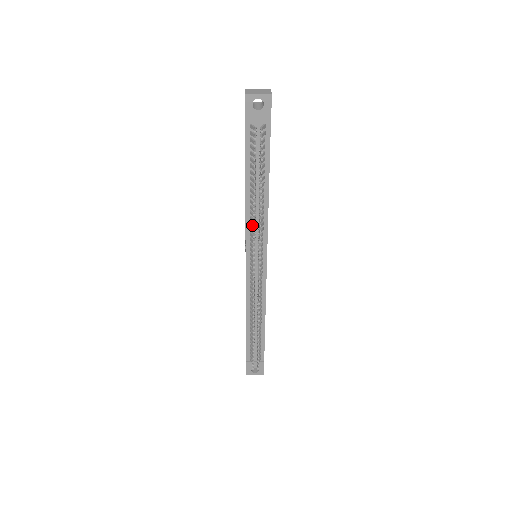
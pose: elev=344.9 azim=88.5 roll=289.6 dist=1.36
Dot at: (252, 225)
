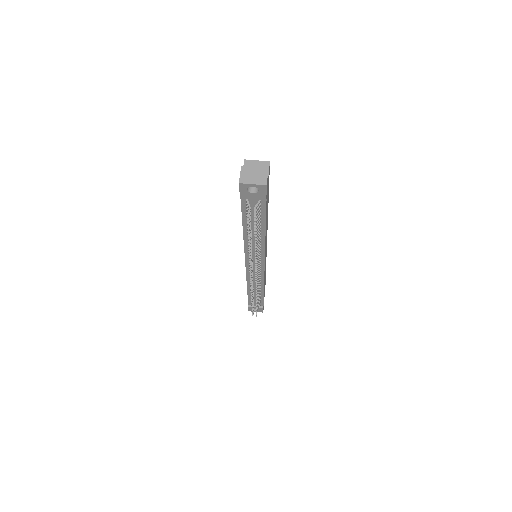
Dot at: occluded
